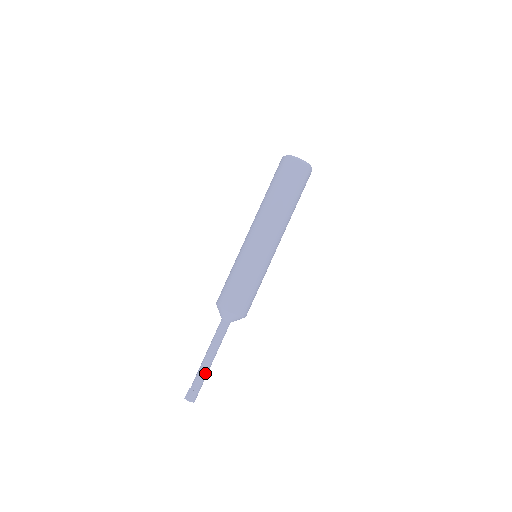
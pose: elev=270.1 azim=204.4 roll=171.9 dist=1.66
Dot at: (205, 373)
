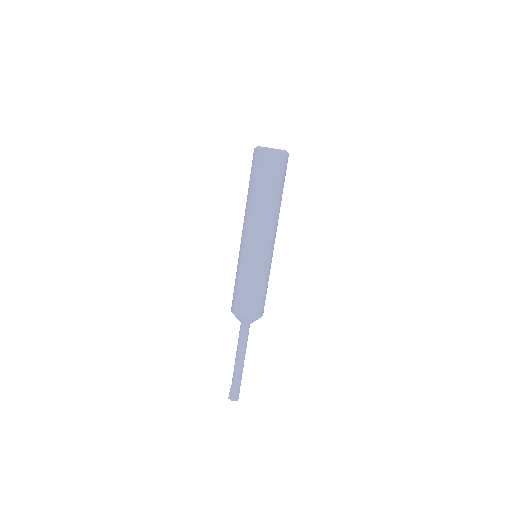
Dot at: (240, 374)
